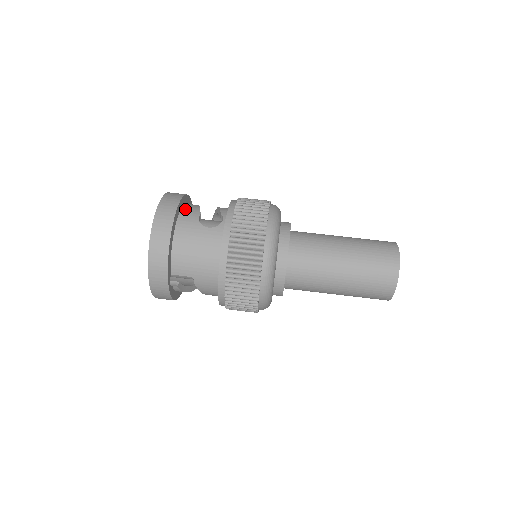
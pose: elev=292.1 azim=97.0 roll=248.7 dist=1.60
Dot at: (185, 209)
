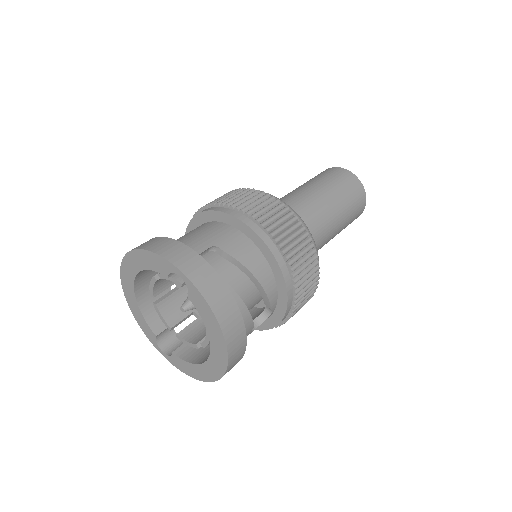
Dot at: occluded
